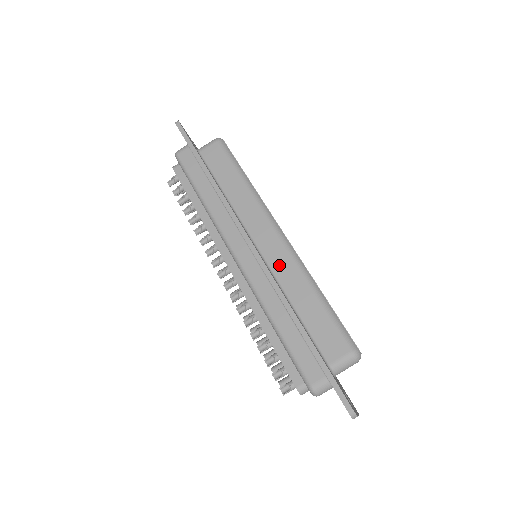
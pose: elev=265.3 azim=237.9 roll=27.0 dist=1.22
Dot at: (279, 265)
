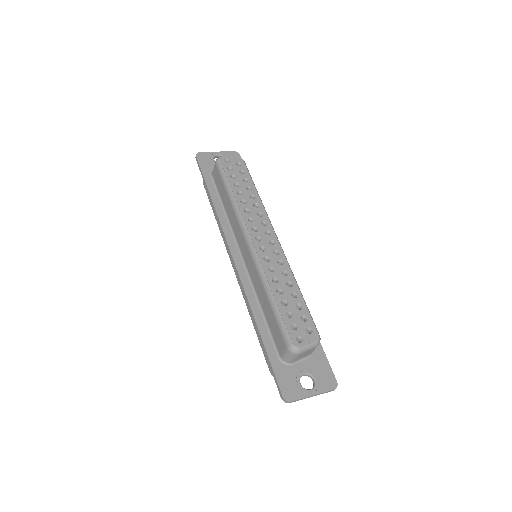
Dot at: (251, 271)
